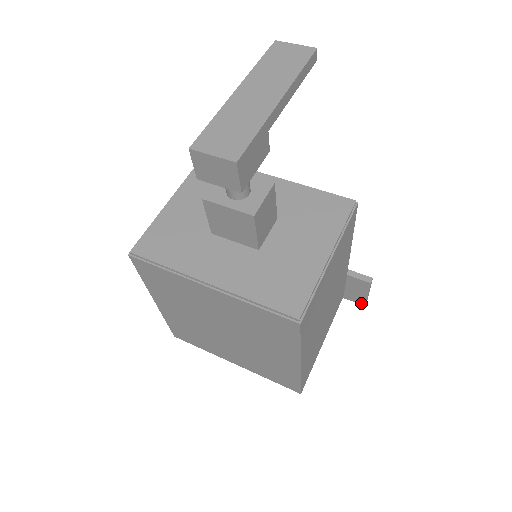
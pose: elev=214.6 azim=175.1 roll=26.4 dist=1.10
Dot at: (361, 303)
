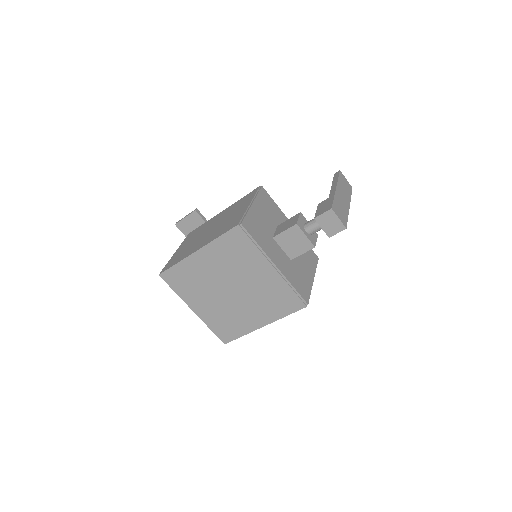
Dot at: occluded
